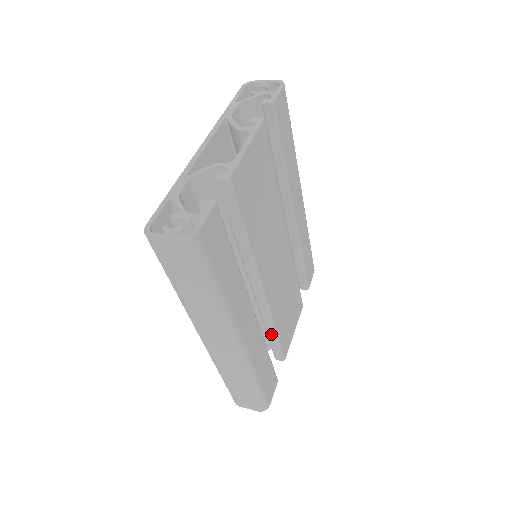
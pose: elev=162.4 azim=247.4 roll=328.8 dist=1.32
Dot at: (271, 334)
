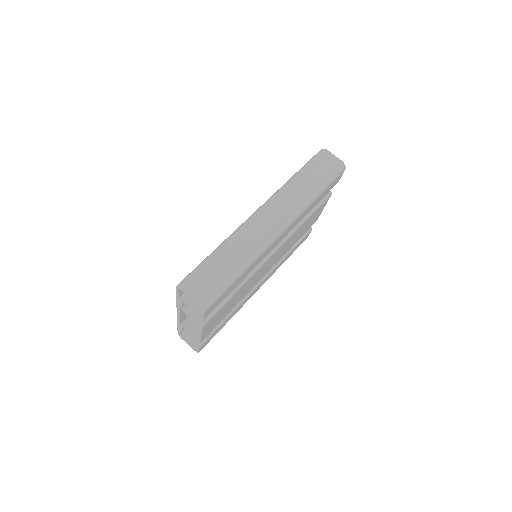
Dot at: occluded
